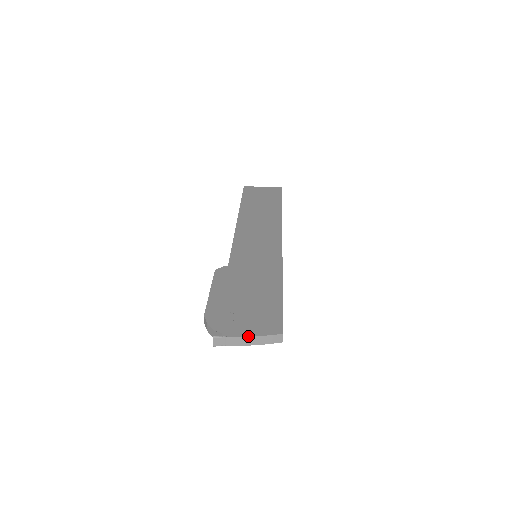
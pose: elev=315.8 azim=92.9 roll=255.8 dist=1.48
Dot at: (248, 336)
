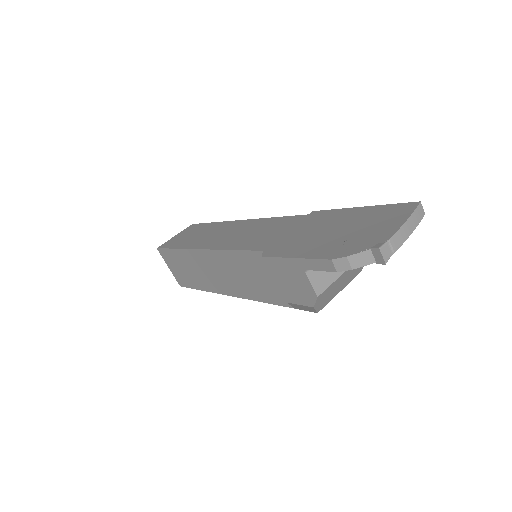
Dot at: (402, 224)
